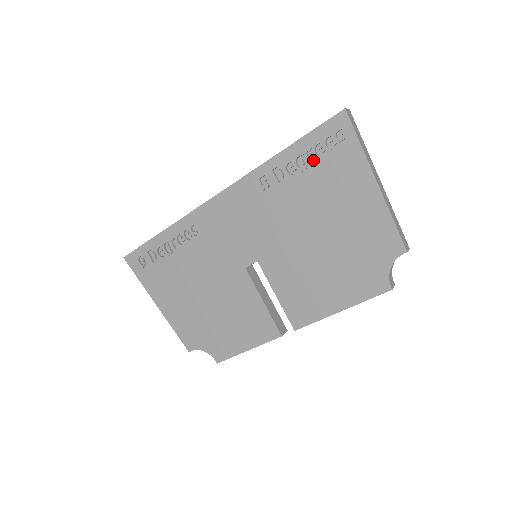
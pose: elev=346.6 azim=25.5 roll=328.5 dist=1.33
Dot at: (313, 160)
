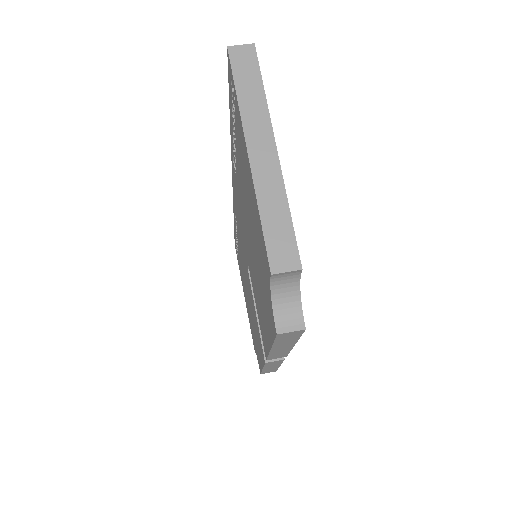
Dot at: occluded
